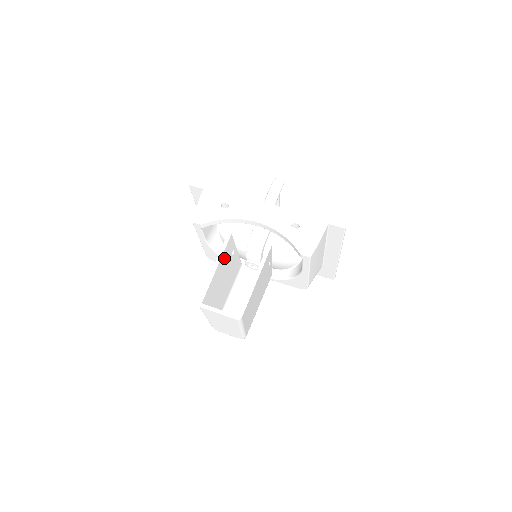
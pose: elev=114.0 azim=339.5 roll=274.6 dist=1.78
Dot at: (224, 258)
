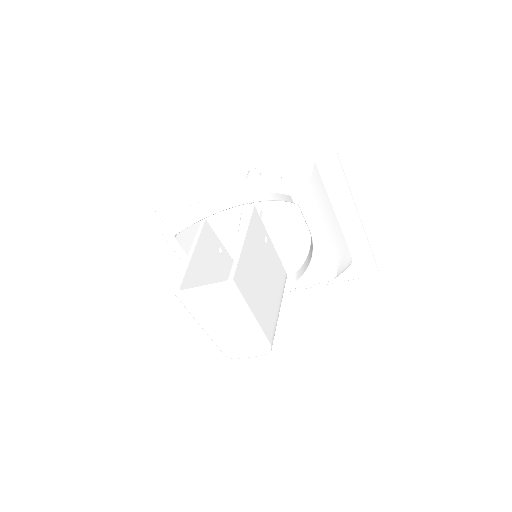
Dot at: (204, 248)
